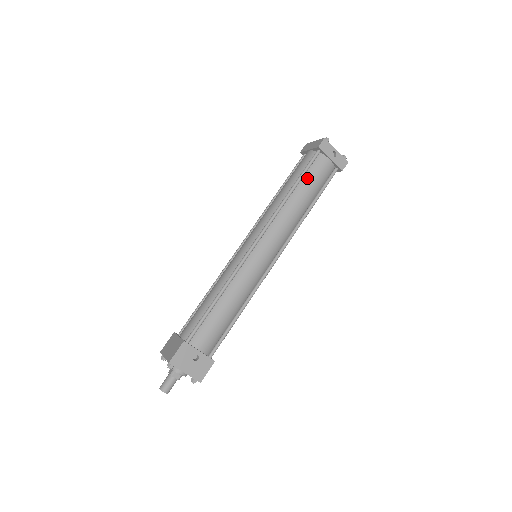
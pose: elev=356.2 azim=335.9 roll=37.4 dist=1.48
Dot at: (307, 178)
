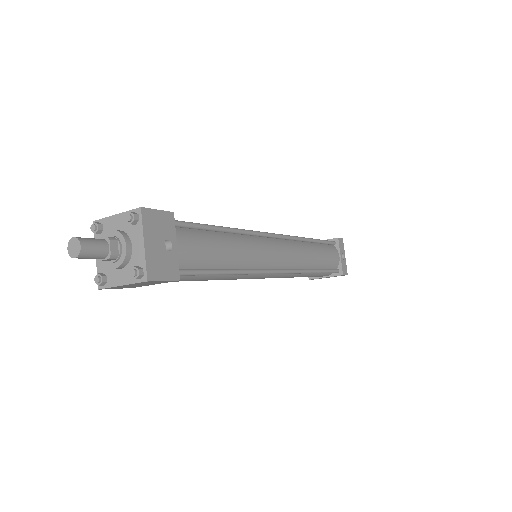
Dot at: (323, 247)
